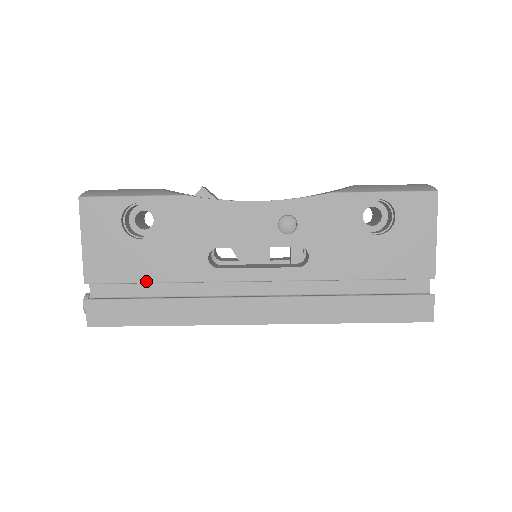
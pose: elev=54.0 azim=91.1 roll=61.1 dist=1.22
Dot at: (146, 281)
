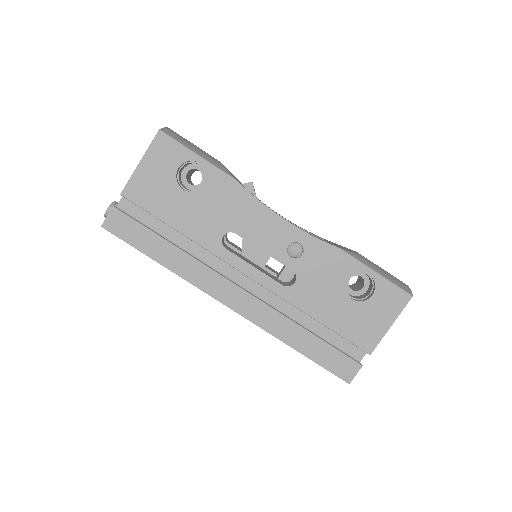
Dot at: (167, 223)
